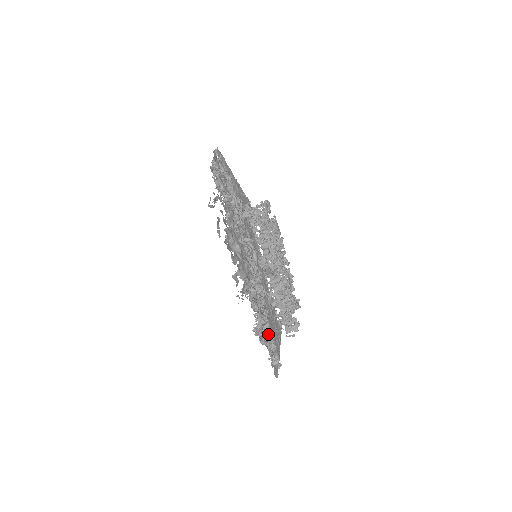
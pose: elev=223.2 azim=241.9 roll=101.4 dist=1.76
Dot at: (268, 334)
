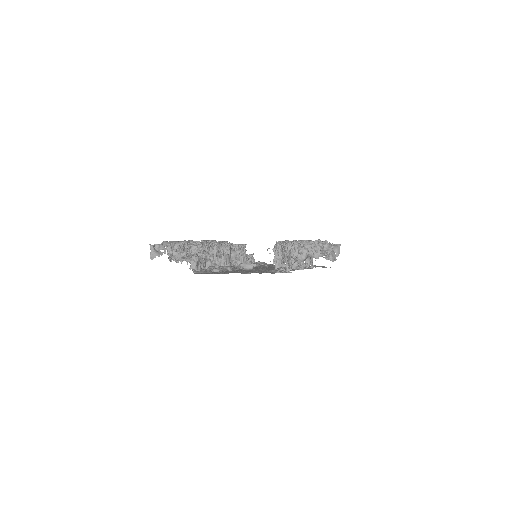
Dot at: occluded
